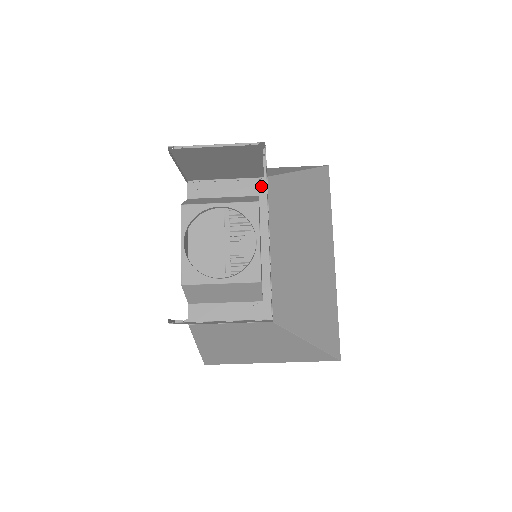
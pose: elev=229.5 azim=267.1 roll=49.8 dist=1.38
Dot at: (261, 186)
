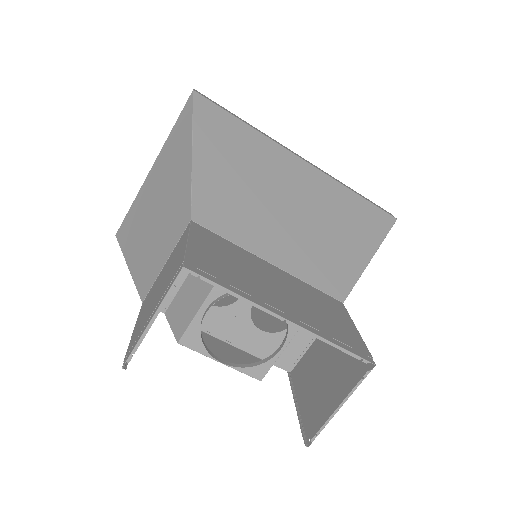
Dot at: occluded
